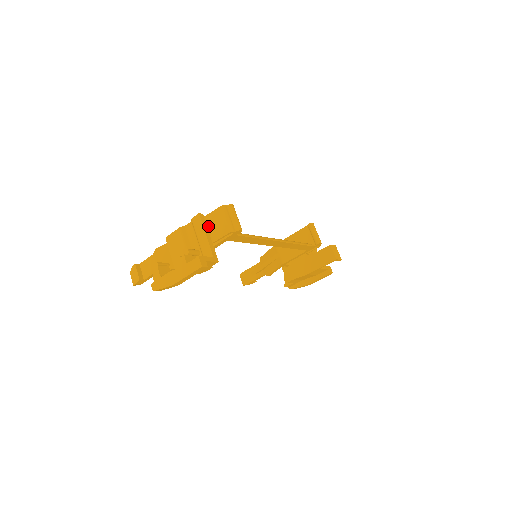
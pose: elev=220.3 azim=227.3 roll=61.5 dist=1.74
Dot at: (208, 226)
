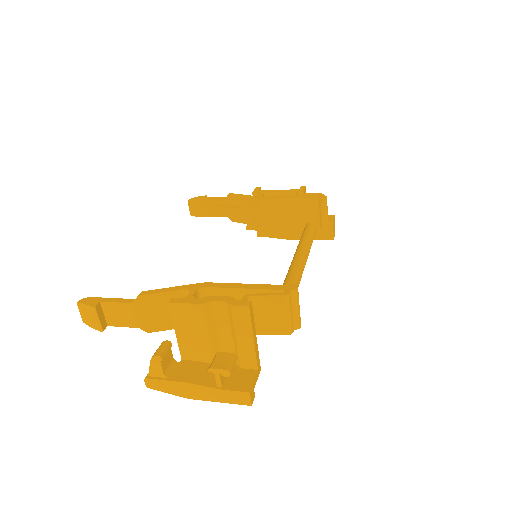
Dot at: occluded
